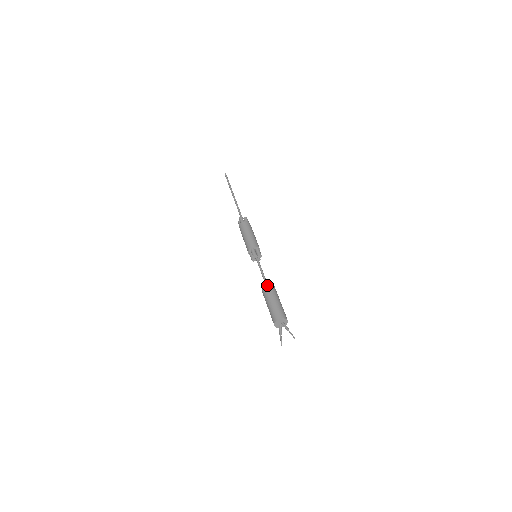
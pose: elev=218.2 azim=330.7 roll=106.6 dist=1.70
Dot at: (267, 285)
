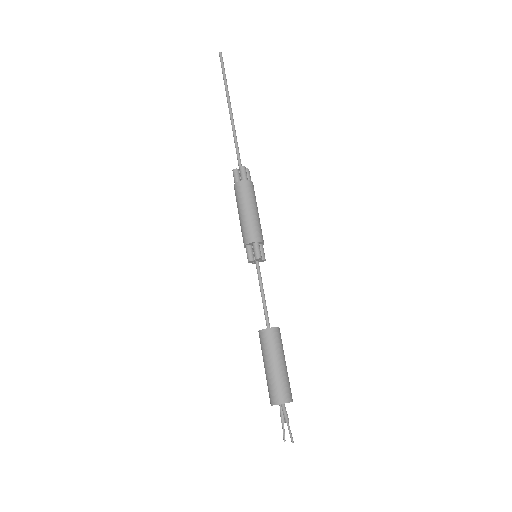
Dot at: (260, 332)
